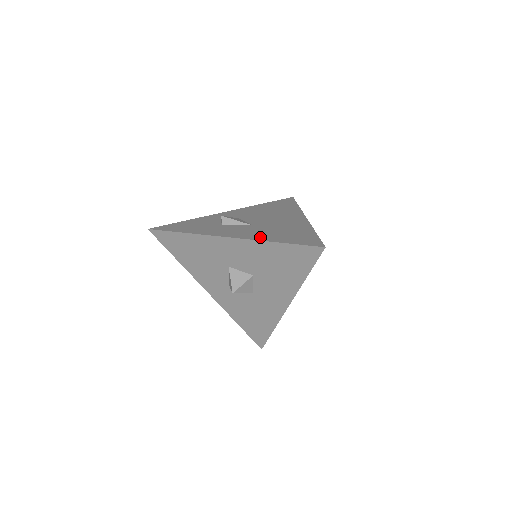
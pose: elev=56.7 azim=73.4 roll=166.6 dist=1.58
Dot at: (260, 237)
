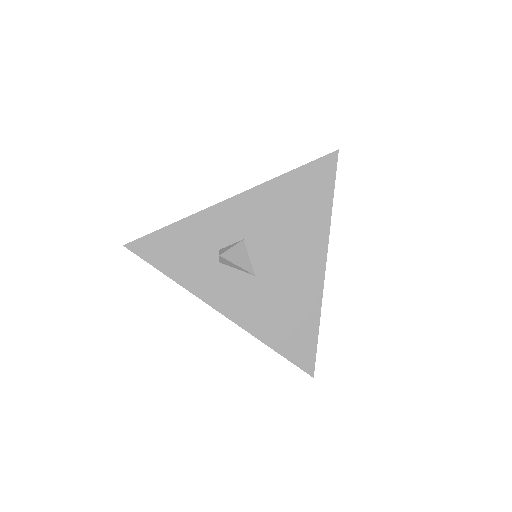
Dot at: (256, 326)
